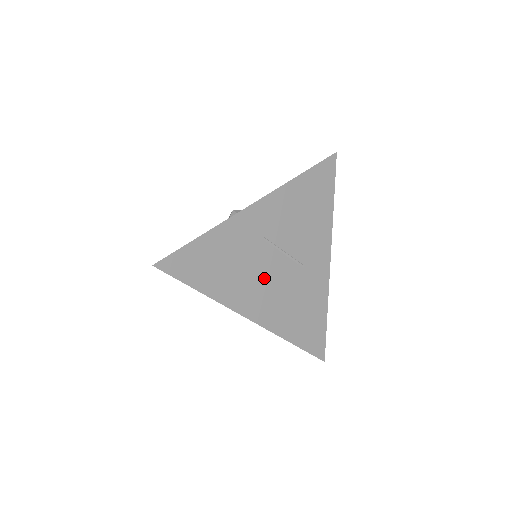
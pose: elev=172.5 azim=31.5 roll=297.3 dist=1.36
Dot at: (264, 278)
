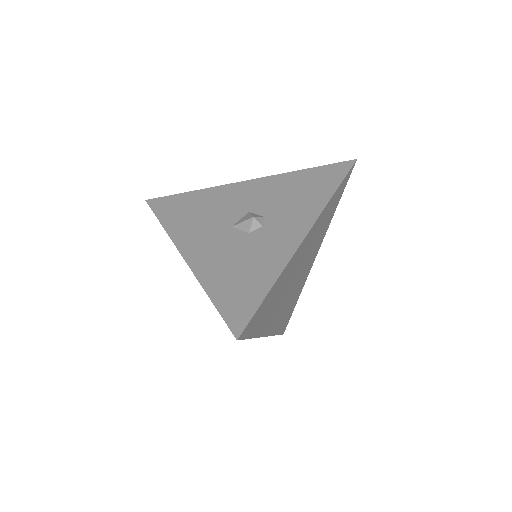
Dot at: (285, 297)
